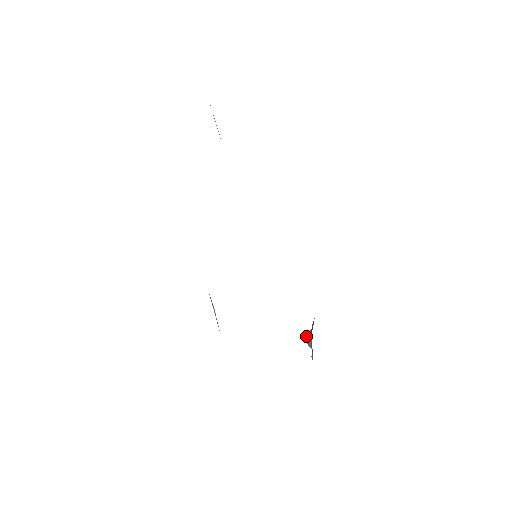
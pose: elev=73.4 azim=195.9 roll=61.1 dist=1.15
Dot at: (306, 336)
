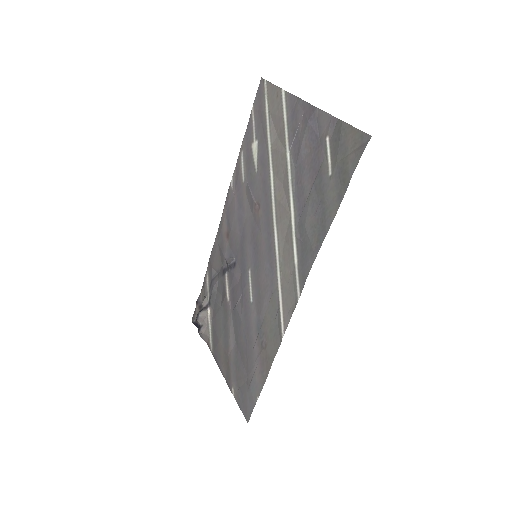
Dot at: (201, 313)
